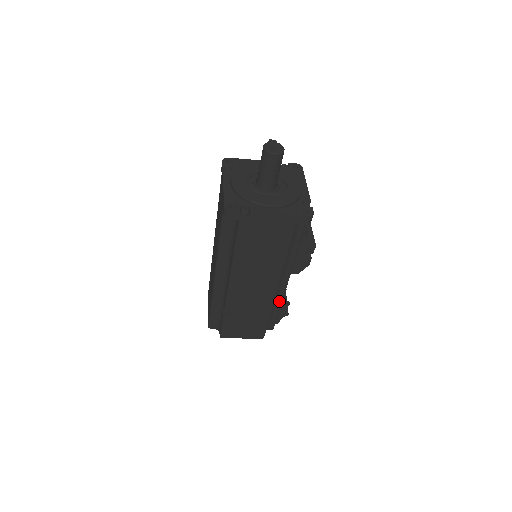
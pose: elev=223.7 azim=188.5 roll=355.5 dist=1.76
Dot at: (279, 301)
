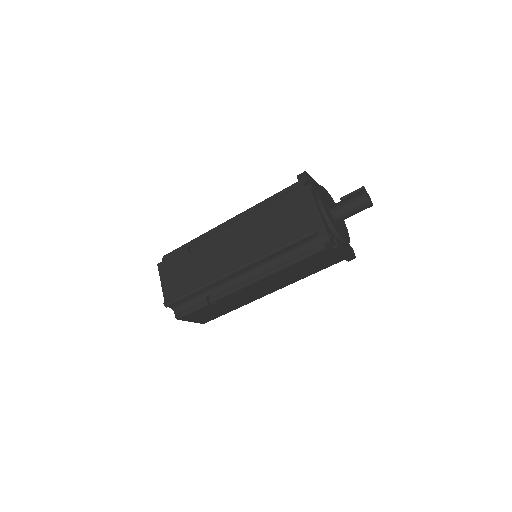
Dot at: occluded
